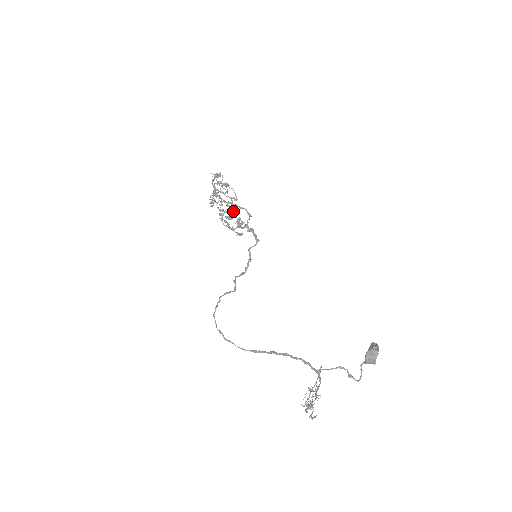
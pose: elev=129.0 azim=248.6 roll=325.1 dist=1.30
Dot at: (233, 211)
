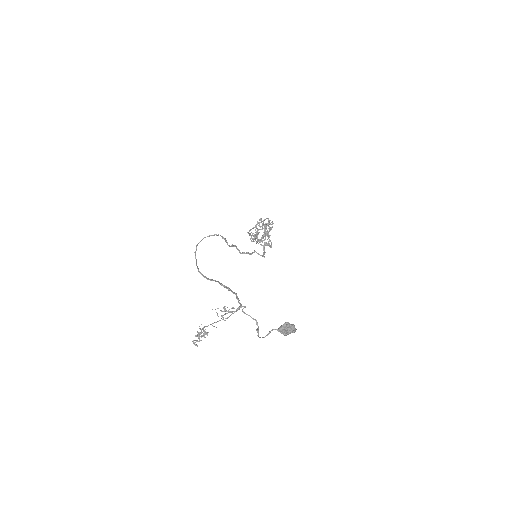
Dot at: (269, 226)
